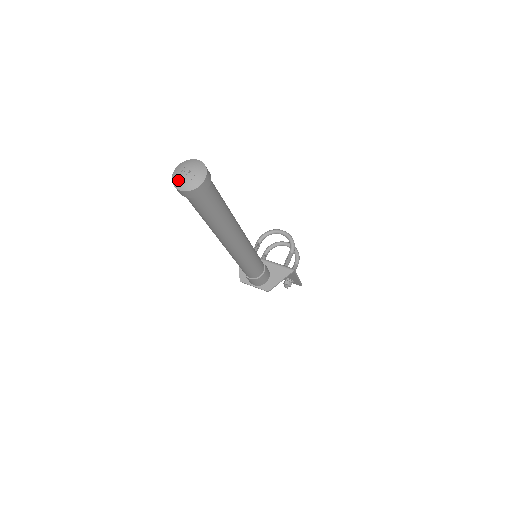
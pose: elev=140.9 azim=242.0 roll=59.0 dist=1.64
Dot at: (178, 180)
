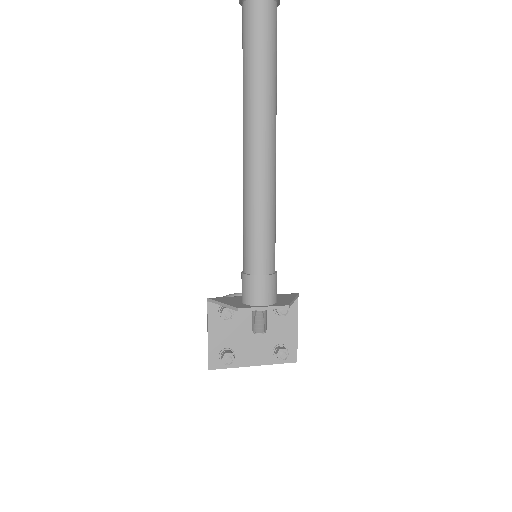
Dot at: out of frame
